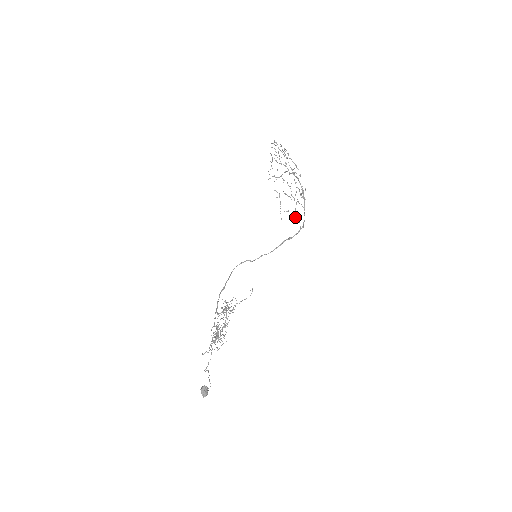
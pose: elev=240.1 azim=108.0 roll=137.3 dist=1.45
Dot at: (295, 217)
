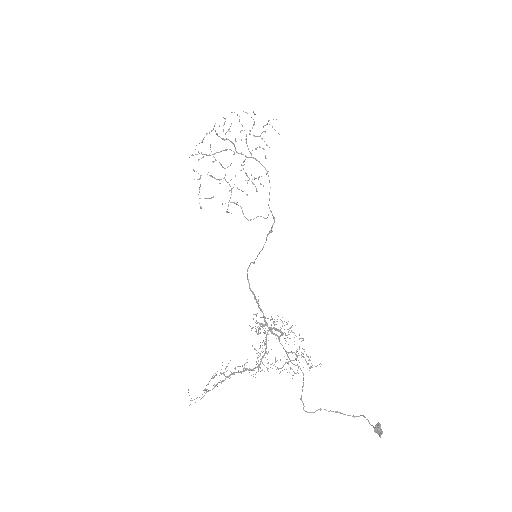
Dot at: (228, 206)
